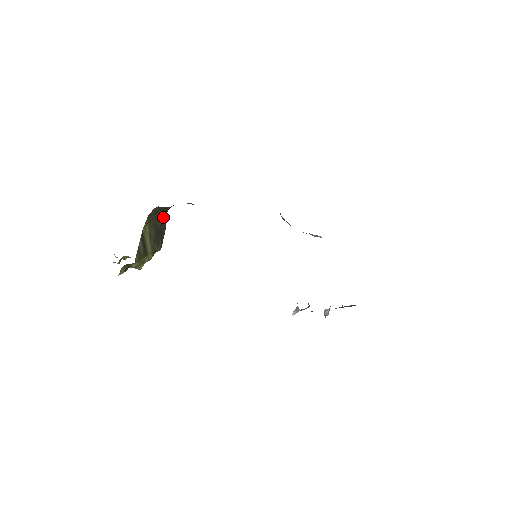
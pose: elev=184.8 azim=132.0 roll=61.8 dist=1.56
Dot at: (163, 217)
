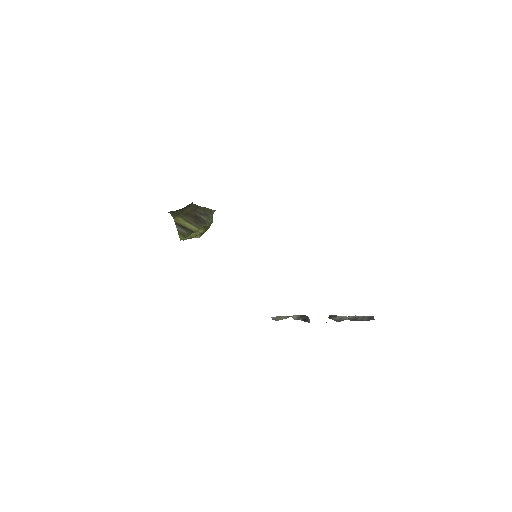
Dot at: (192, 209)
